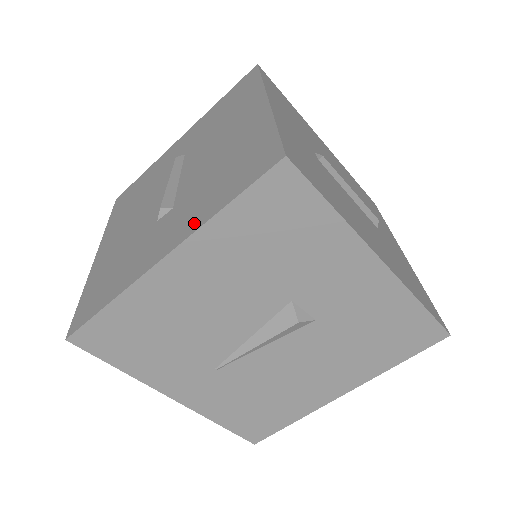
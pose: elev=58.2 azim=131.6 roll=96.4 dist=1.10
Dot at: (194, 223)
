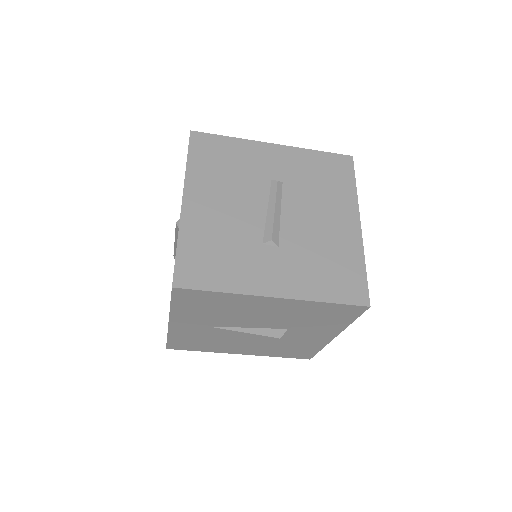
Dot at: (303, 291)
